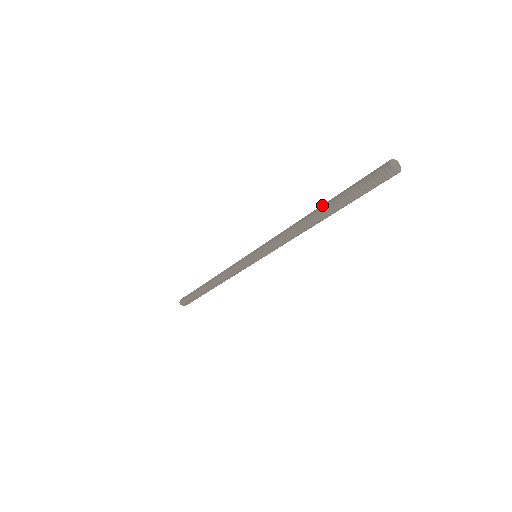
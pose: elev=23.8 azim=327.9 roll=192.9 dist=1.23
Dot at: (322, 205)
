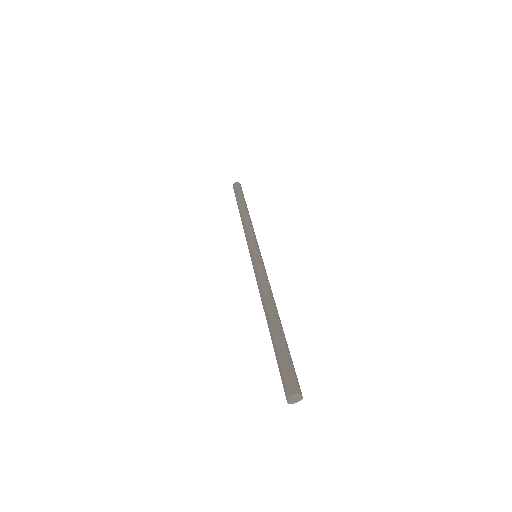
Dot at: occluded
